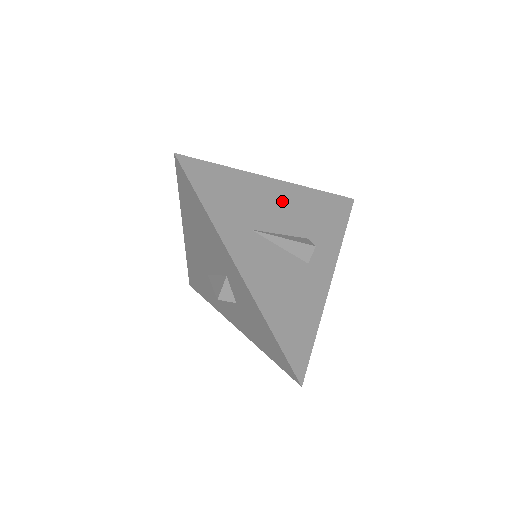
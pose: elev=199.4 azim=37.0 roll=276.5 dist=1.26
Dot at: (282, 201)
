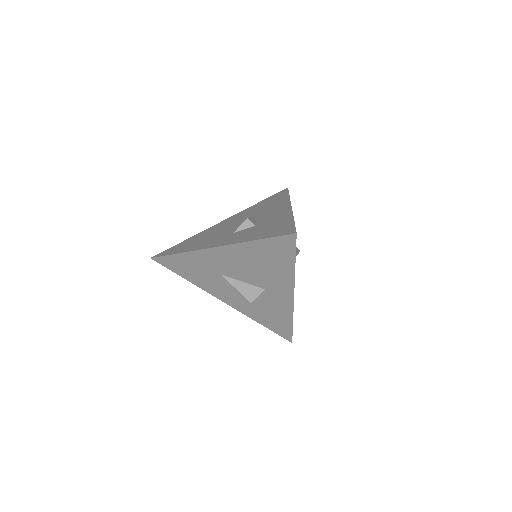
Dot at: occluded
